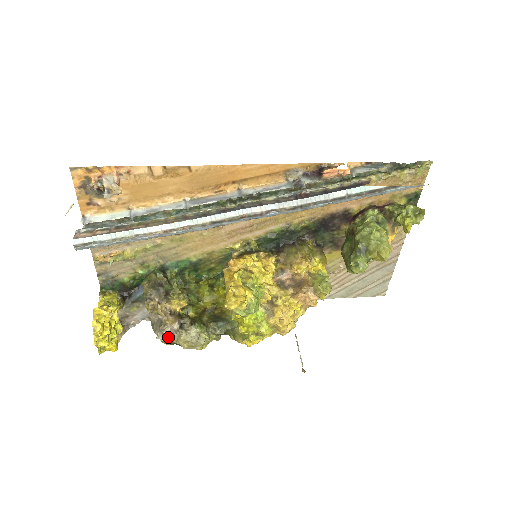
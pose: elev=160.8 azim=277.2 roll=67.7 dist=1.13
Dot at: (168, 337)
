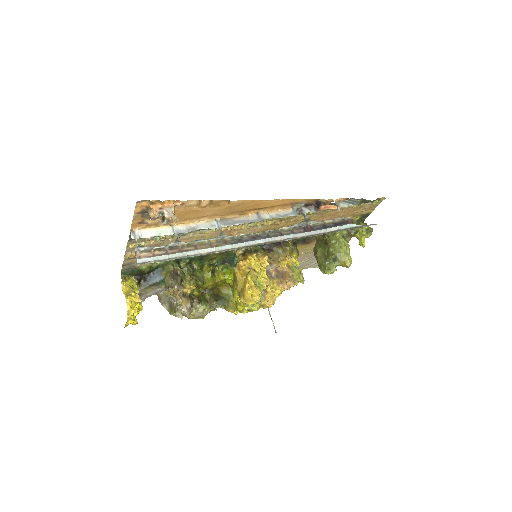
Dot at: occluded
